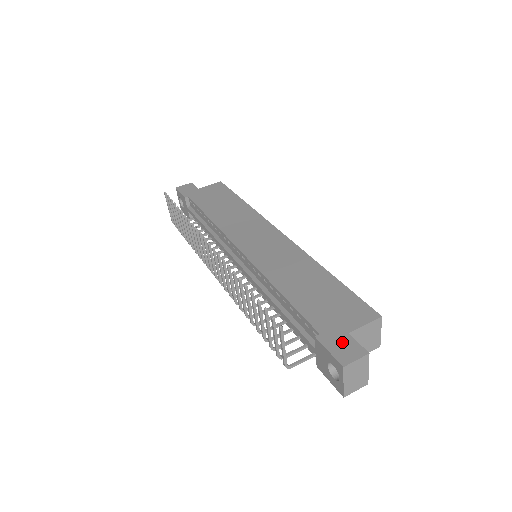
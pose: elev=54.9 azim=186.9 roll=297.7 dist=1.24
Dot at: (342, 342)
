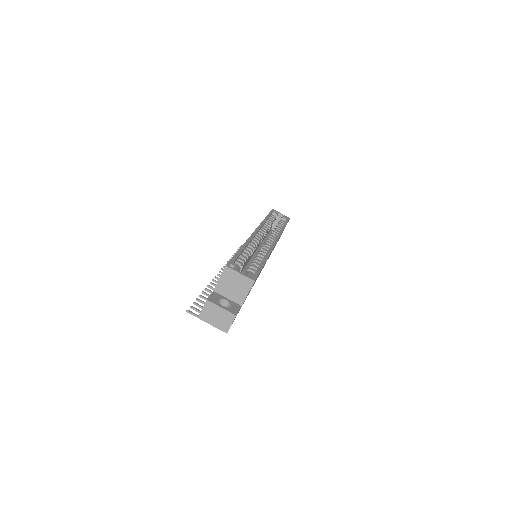
Dot at: occluded
